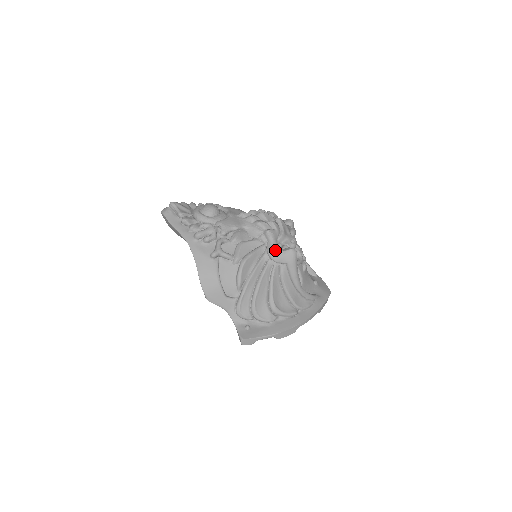
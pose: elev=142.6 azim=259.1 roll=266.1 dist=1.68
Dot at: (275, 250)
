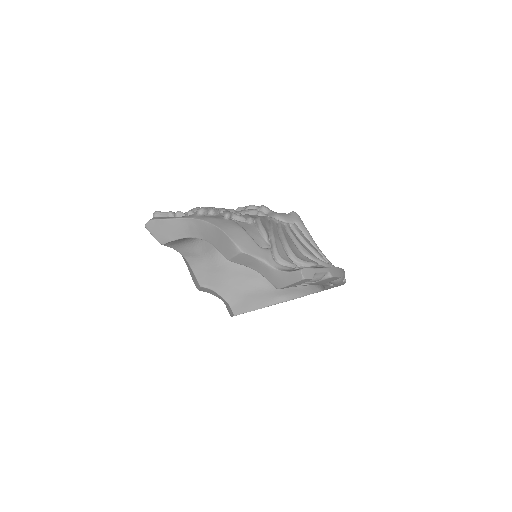
Dot at: (279, 213)
